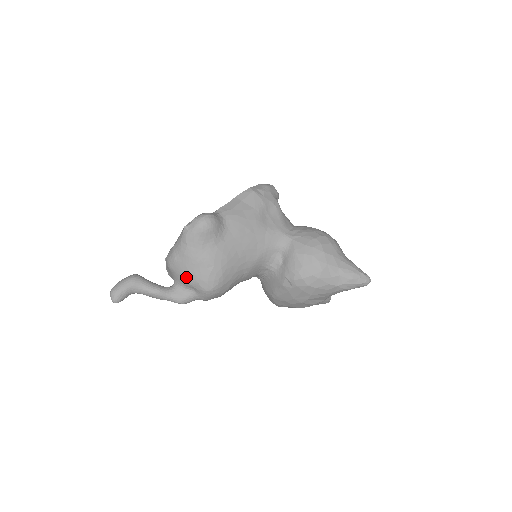
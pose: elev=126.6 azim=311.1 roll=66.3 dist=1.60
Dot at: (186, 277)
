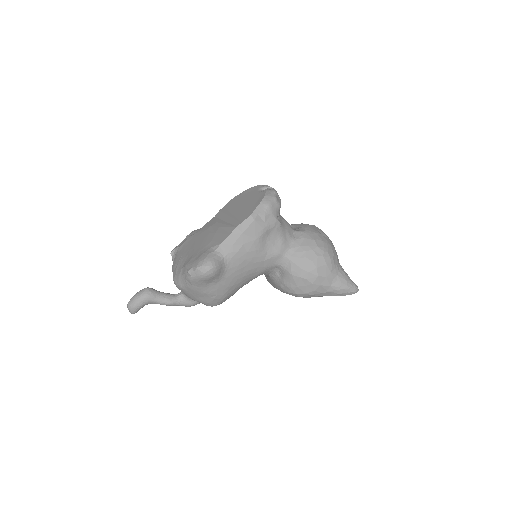
Dot at: (192, 298)
